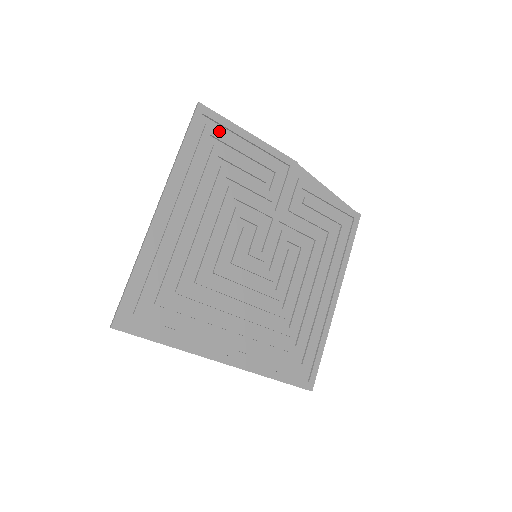
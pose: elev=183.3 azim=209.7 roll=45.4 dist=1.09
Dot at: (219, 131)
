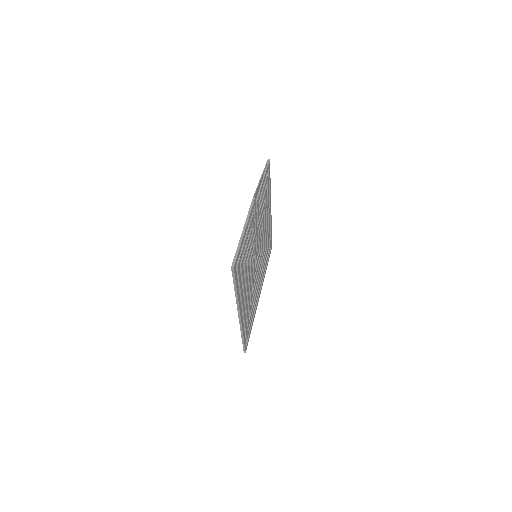
Dot at: (240, 257)
